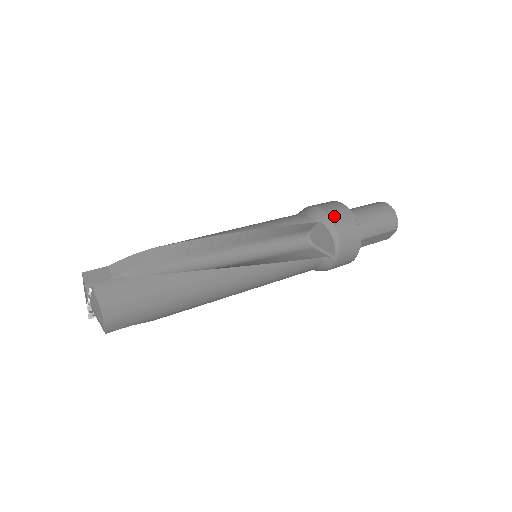
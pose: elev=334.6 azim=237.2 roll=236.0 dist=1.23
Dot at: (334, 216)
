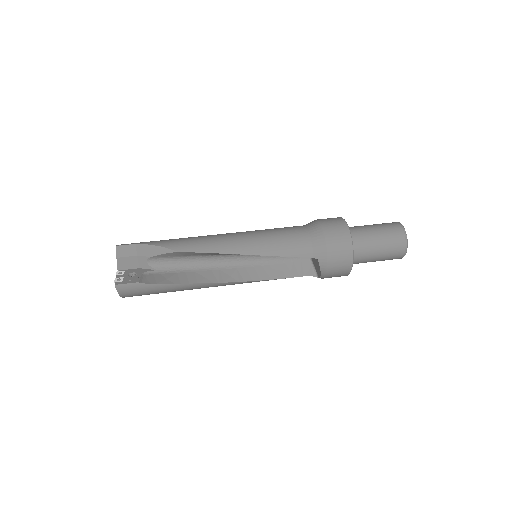
Dot at: (332, 259)
